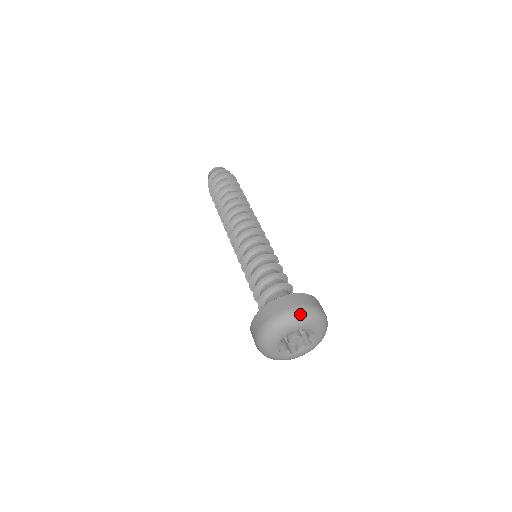
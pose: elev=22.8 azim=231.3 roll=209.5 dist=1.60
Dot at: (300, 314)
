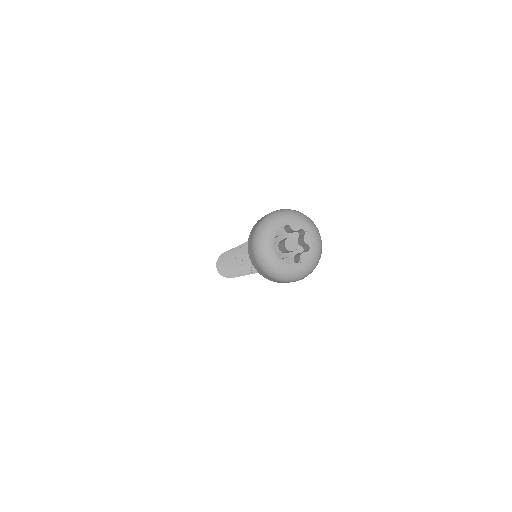
Dot at: (280, 211)
